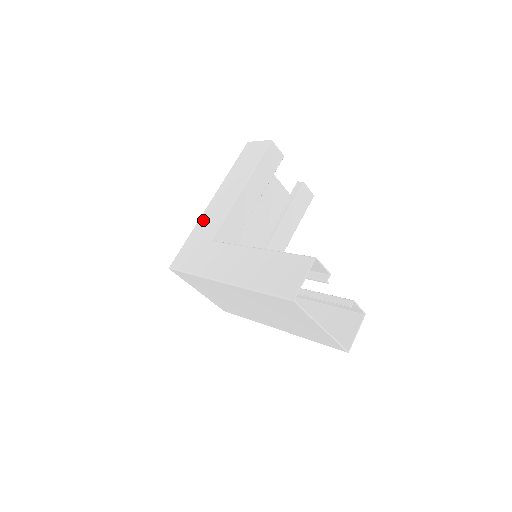
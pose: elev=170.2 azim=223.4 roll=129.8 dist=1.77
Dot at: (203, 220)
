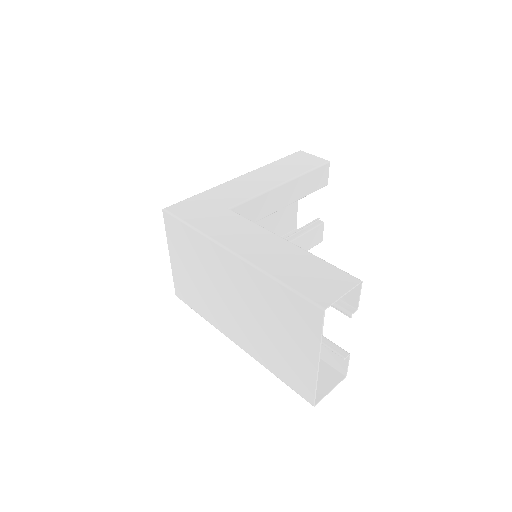
Dot at: (225, 187)
